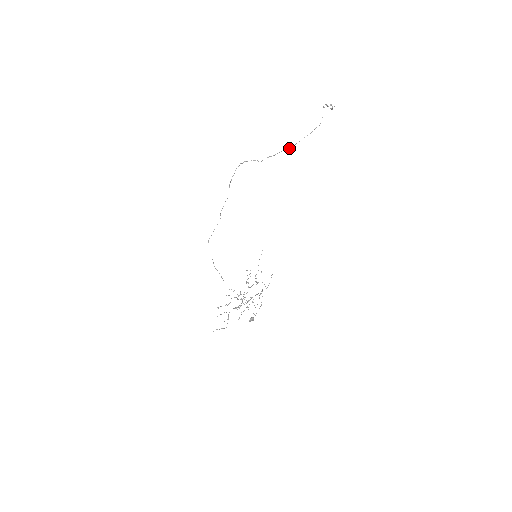
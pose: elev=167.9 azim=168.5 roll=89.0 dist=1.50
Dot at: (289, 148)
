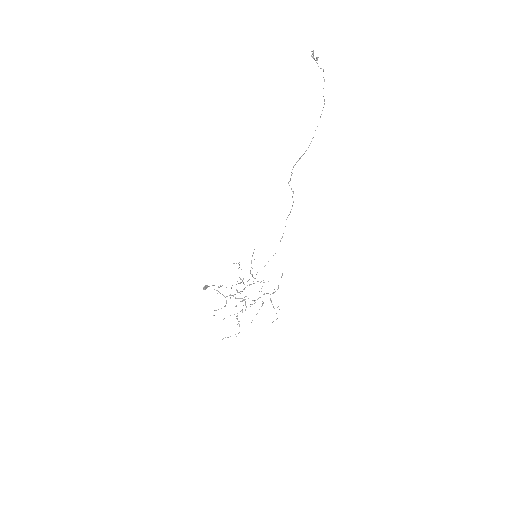
Dot at: (309, 145)
